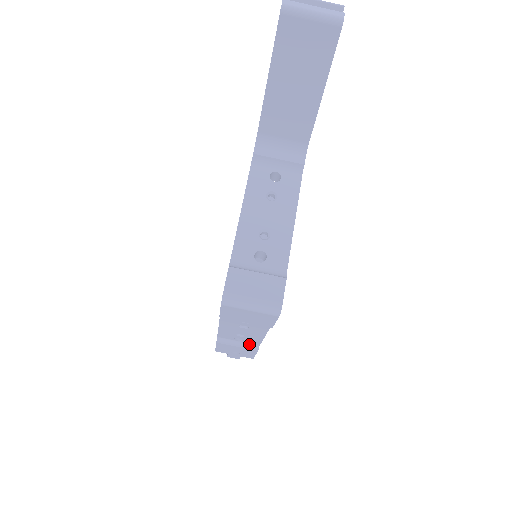
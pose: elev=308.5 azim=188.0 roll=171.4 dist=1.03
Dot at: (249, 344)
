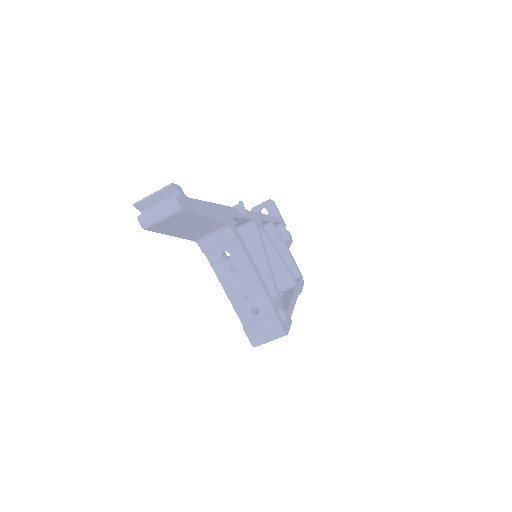
Dot at: occluded
